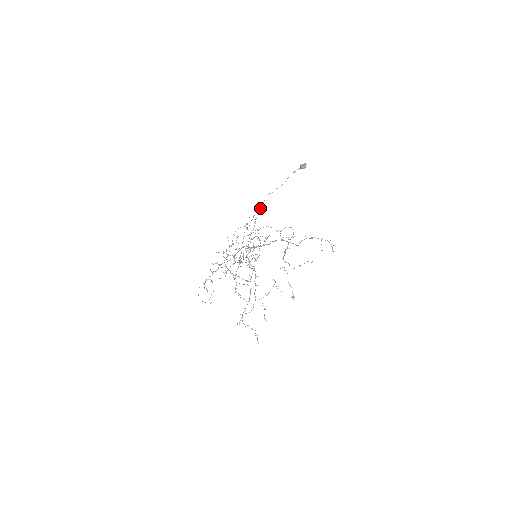
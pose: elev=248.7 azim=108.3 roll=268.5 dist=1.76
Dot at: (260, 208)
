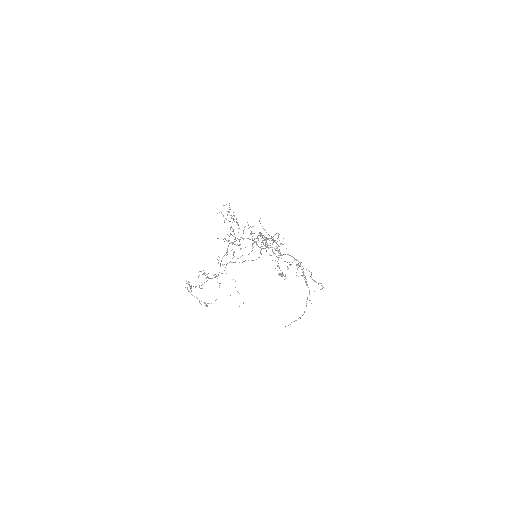
Dot at: (270, 245)
